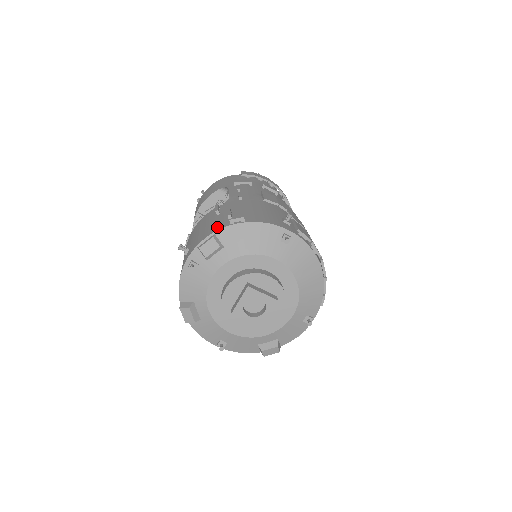
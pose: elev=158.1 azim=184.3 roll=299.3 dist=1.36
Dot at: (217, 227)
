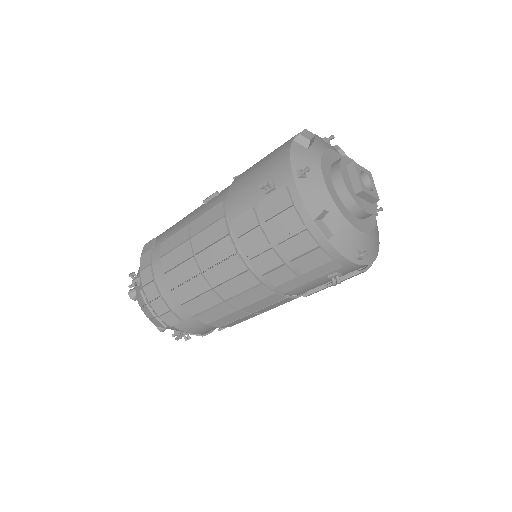
Dot at: occluded
